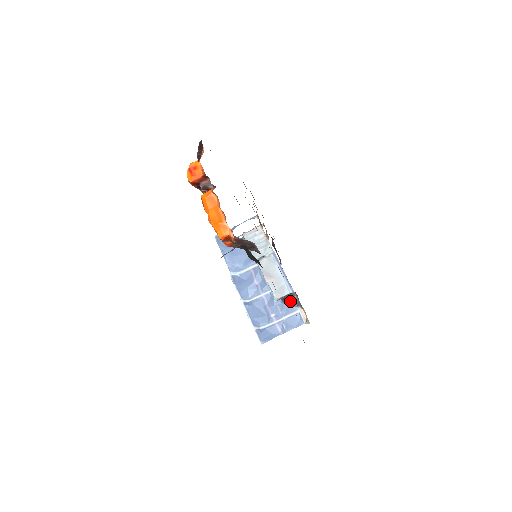
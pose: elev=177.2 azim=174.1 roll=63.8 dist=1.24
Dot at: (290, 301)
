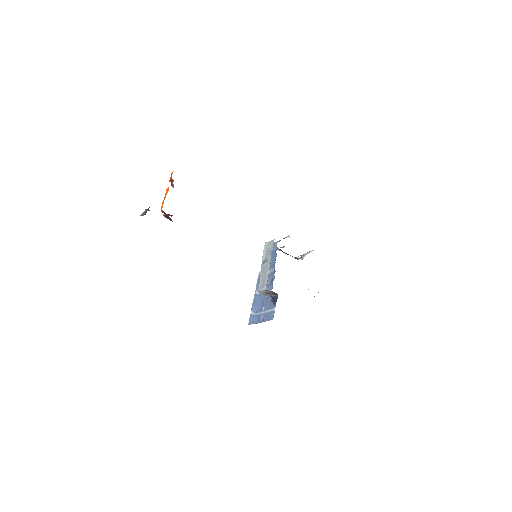
Dot at: (275, 300)
